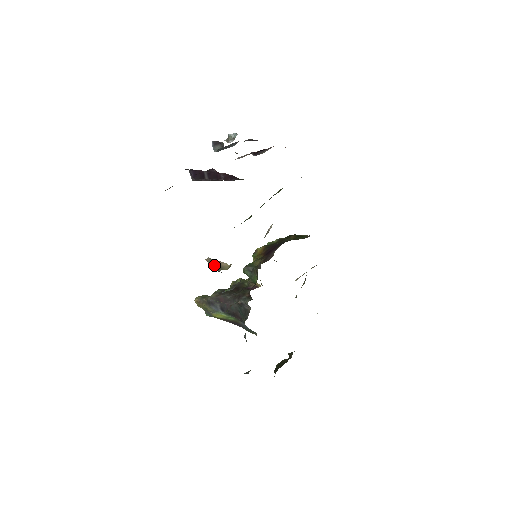
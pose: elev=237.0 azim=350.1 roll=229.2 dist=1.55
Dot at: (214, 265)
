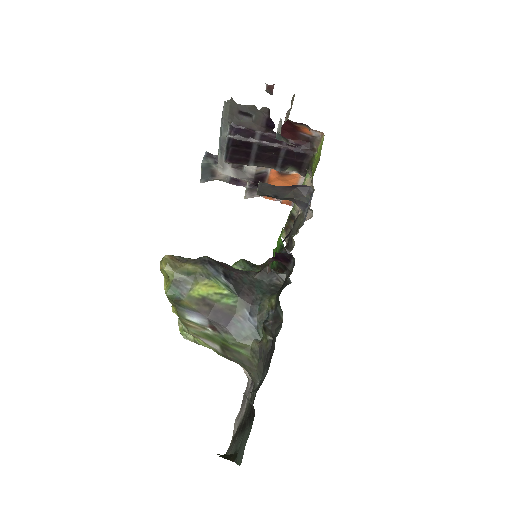
Dot at: (286, 188)
